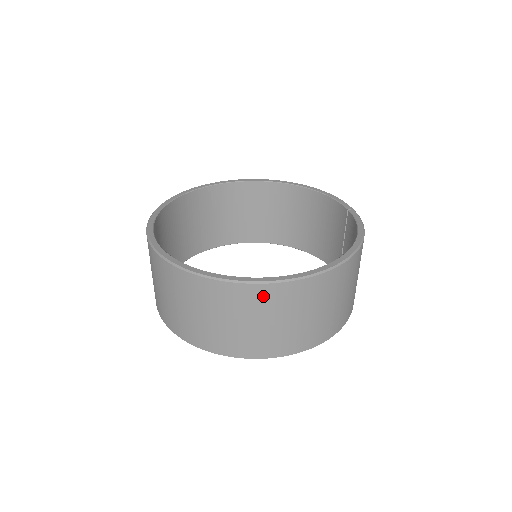
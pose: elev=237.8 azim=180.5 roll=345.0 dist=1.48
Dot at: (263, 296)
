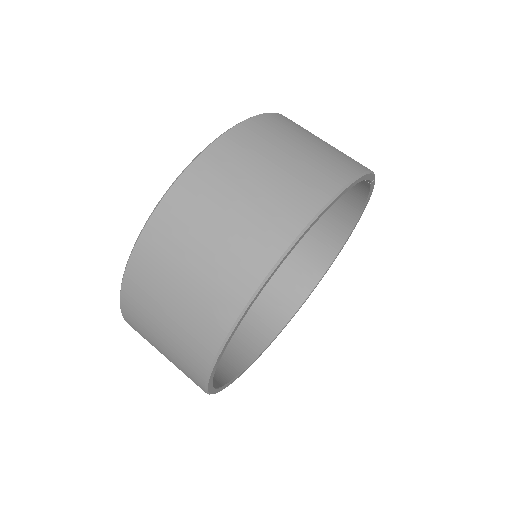
Dot at: (154, 247)
